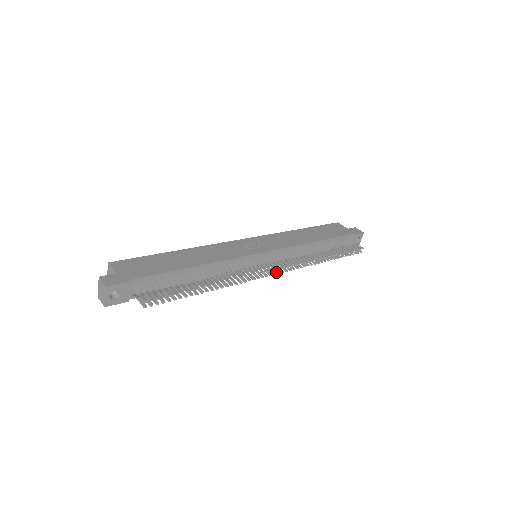
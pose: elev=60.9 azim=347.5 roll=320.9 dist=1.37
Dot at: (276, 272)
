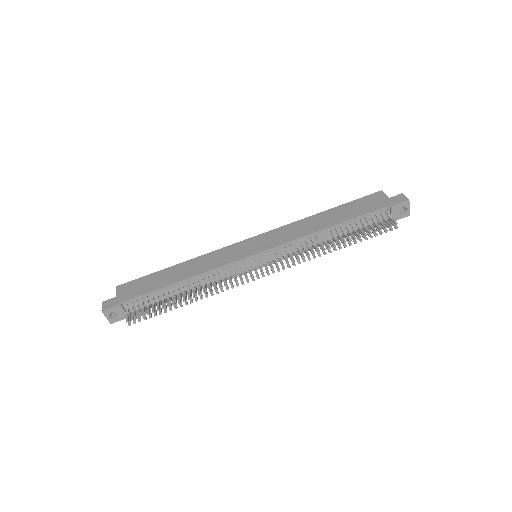
Dot at: (267, 273)
